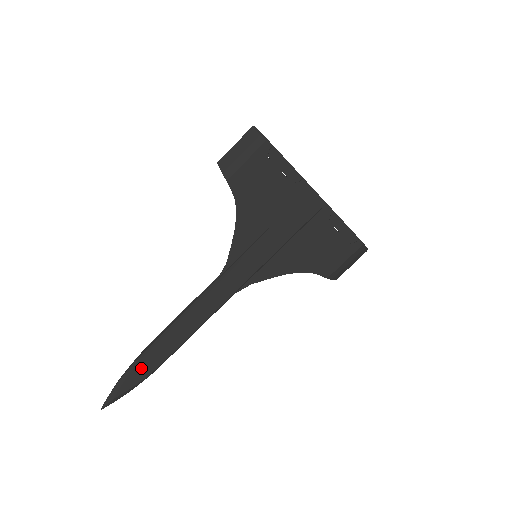
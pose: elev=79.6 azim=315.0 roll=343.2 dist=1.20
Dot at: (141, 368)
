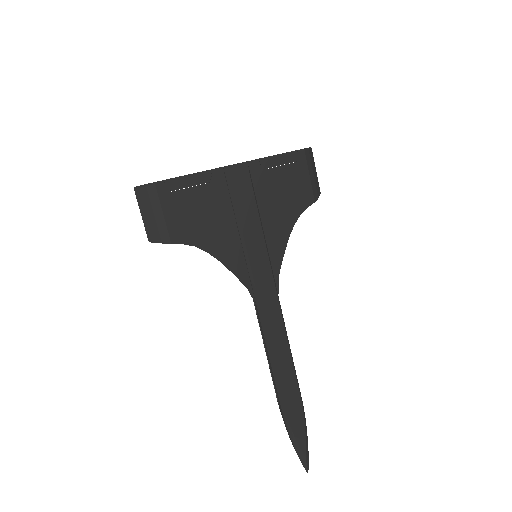
Dot at: (293, 418)
